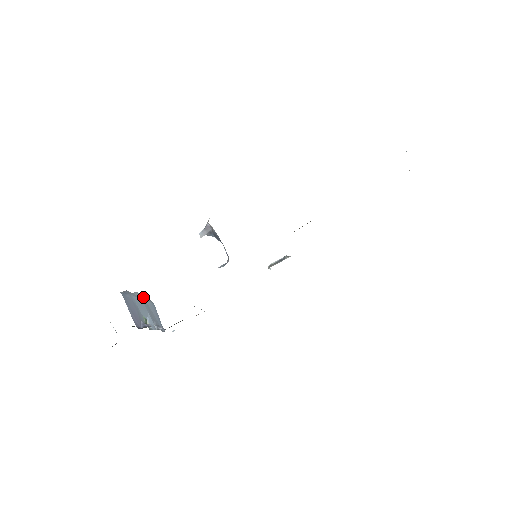
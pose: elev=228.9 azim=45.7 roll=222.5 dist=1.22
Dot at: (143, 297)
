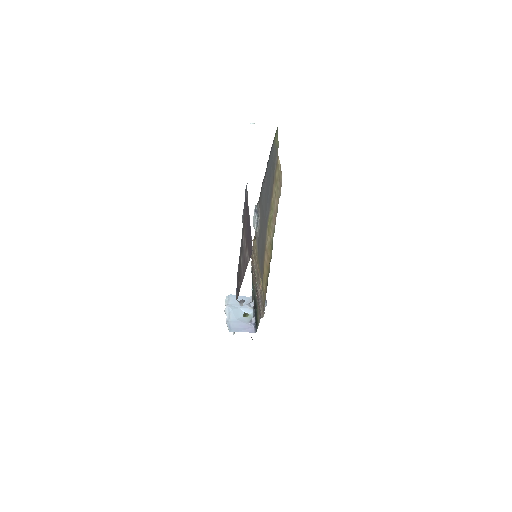
Dot at: (227, 305)
